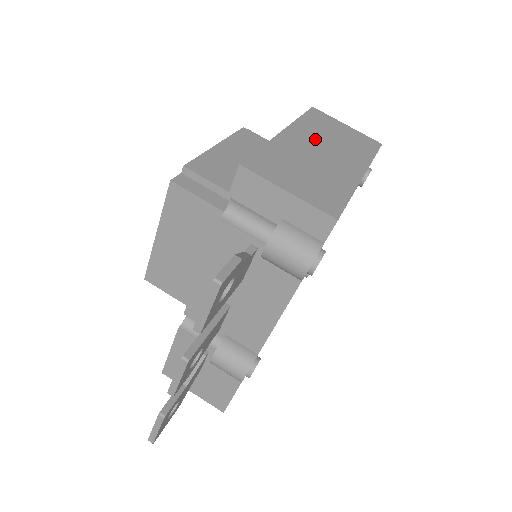
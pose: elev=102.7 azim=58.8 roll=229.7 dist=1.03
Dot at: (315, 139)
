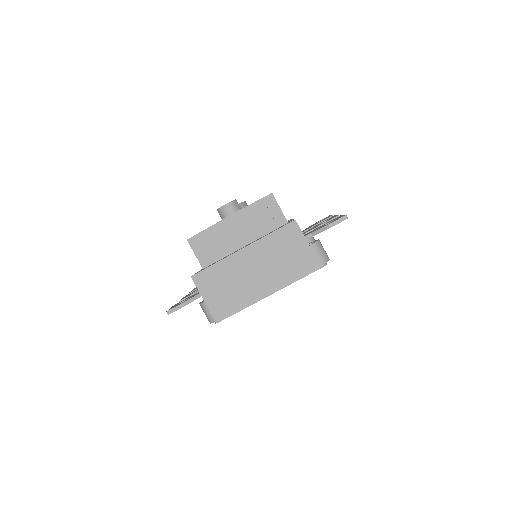
Dot at: (261, 259)
